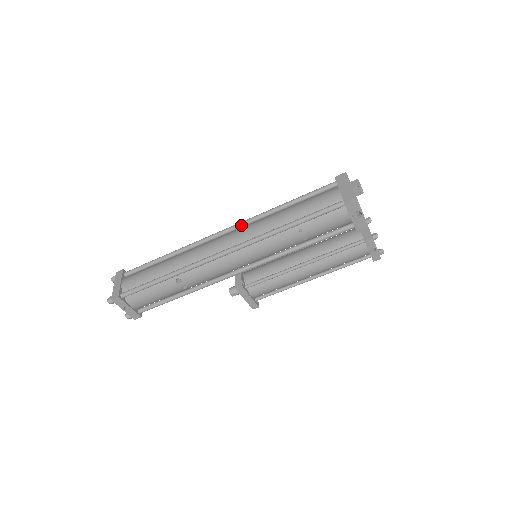
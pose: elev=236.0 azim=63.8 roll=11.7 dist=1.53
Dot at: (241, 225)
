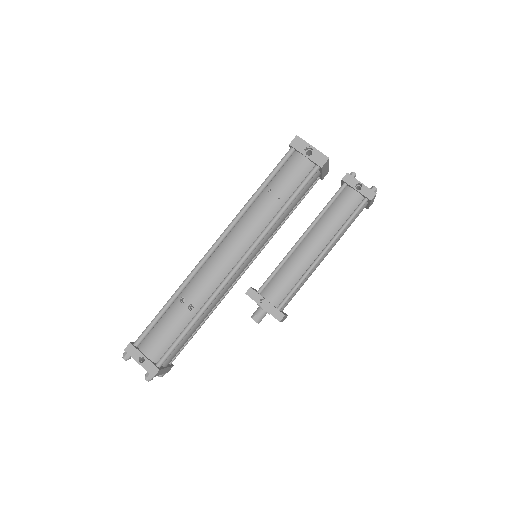
Dot at: occluded
